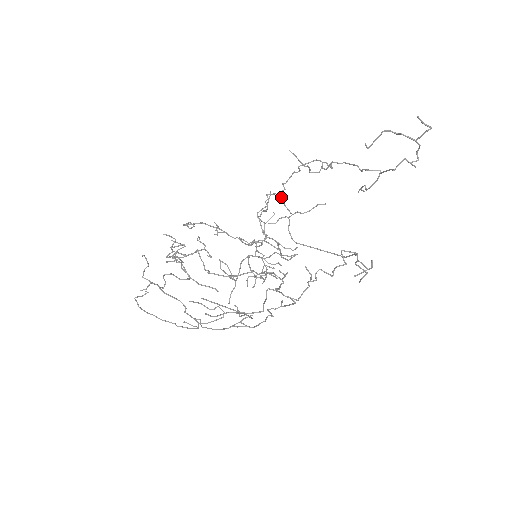
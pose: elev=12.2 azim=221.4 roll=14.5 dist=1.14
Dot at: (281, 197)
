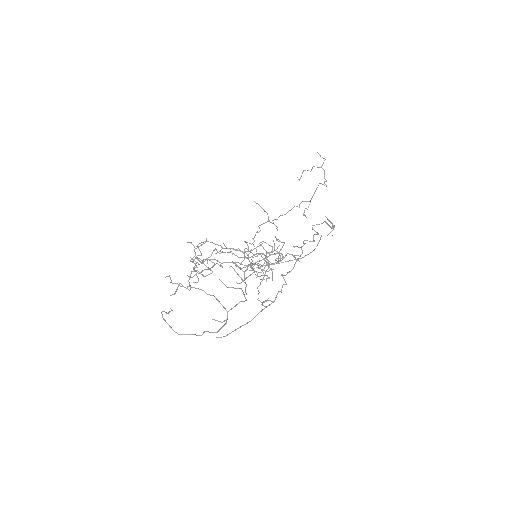
Dot at: (254, 246)
